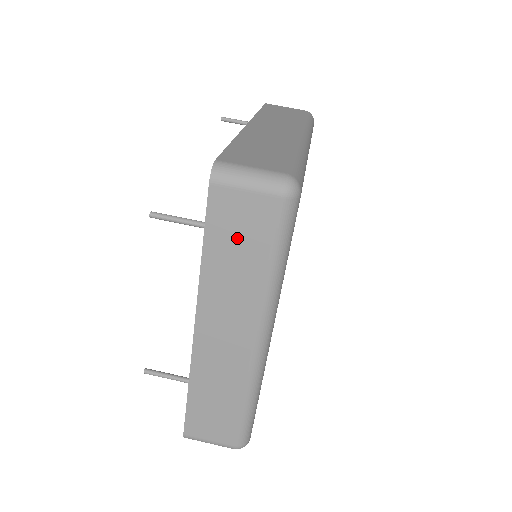
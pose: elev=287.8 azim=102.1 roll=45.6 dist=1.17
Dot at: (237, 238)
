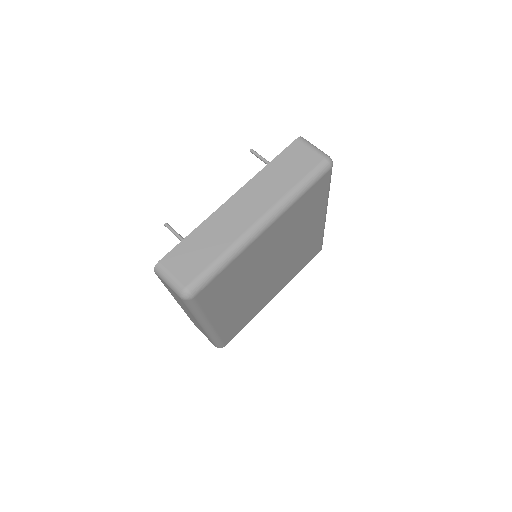
Dot at: (291, 165)
